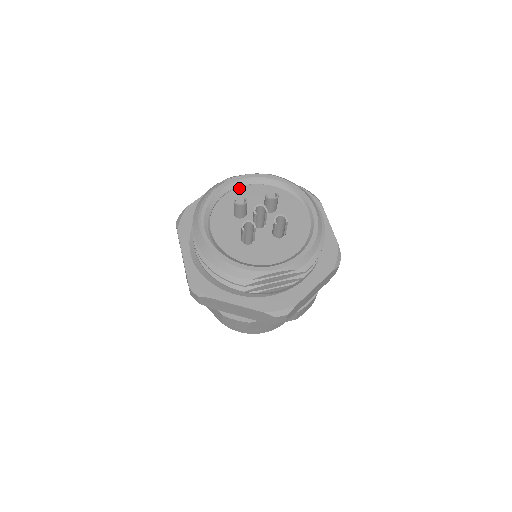
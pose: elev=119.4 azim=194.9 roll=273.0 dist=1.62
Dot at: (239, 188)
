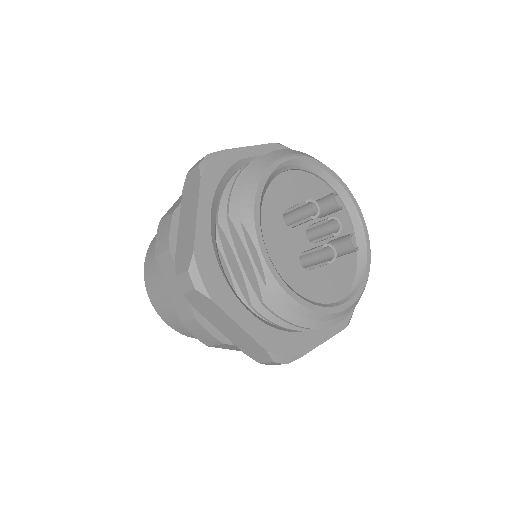
Dot at: (345, 210)
